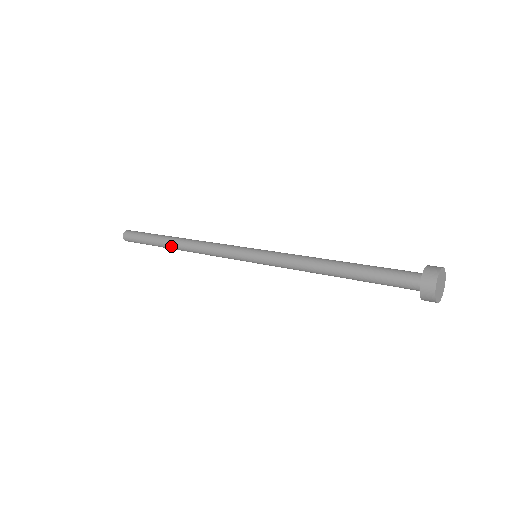
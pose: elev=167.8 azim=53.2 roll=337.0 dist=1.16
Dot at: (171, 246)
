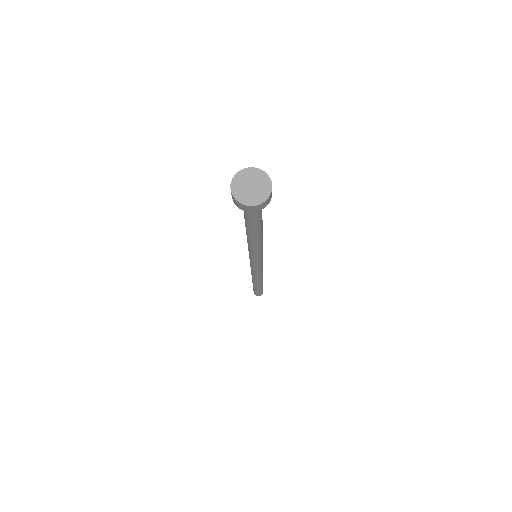
Dot at: (254, 283)
